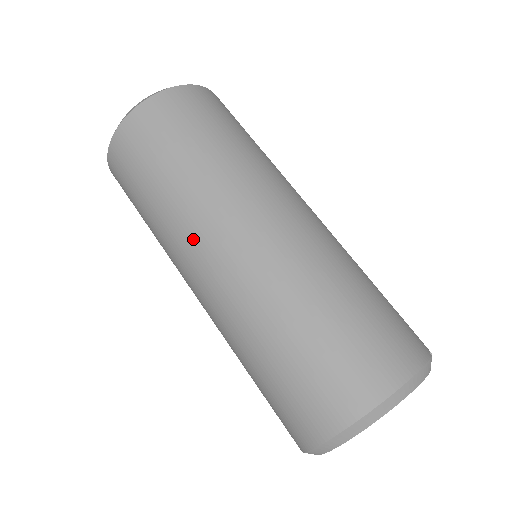
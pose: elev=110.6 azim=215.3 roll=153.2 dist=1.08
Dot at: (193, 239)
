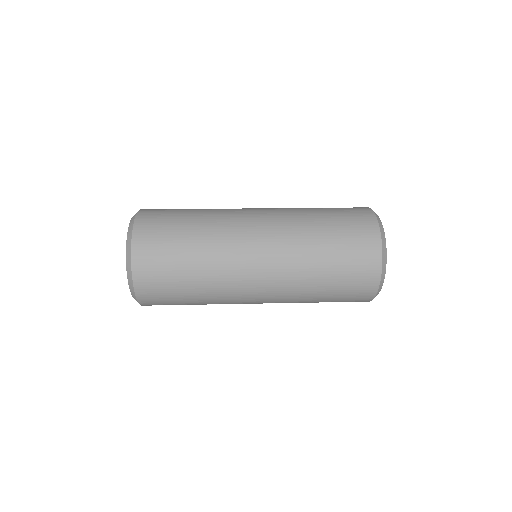
Dot at: (237, 274)
